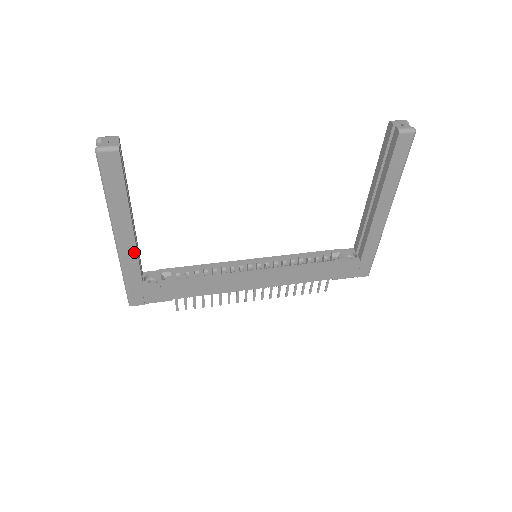
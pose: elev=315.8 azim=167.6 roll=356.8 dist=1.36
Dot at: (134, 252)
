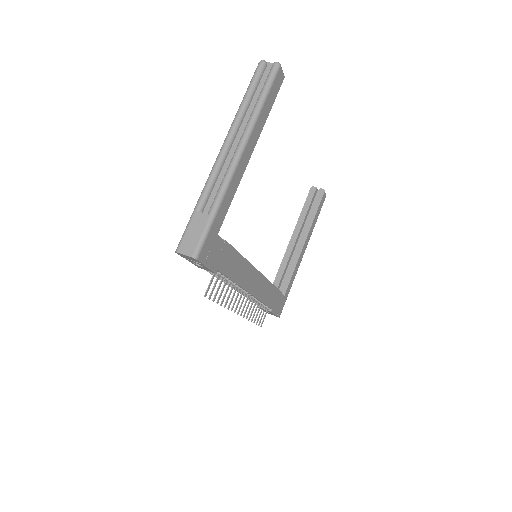
Dot at: (238, 182)
